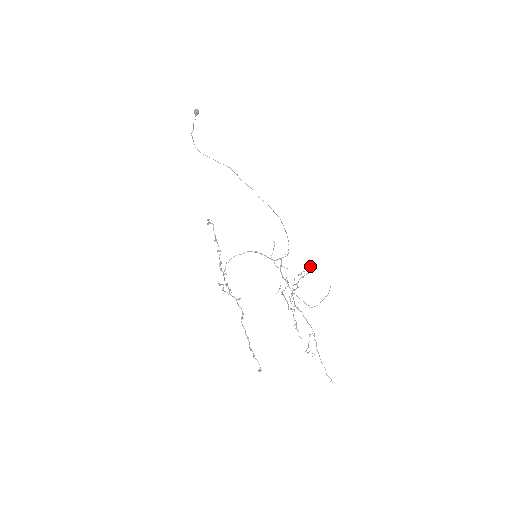
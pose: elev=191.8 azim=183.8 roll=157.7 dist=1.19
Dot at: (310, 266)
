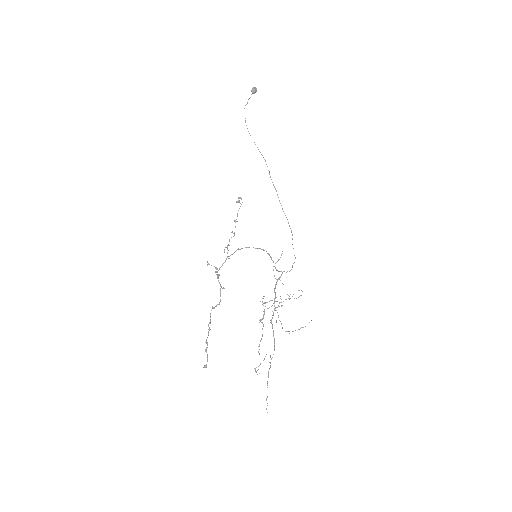
Dot at: occluded
